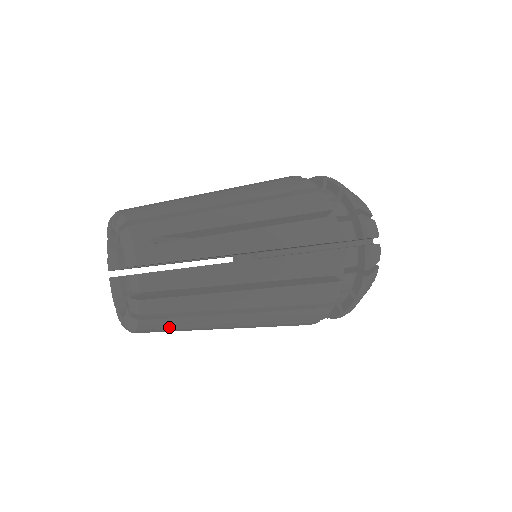
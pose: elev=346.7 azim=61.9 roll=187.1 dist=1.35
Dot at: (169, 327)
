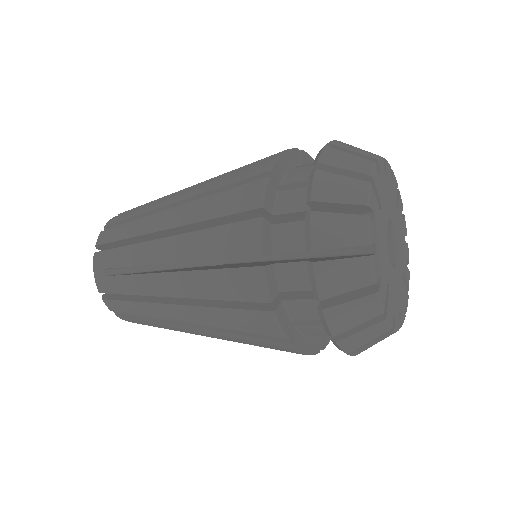
Dot at: occluded
